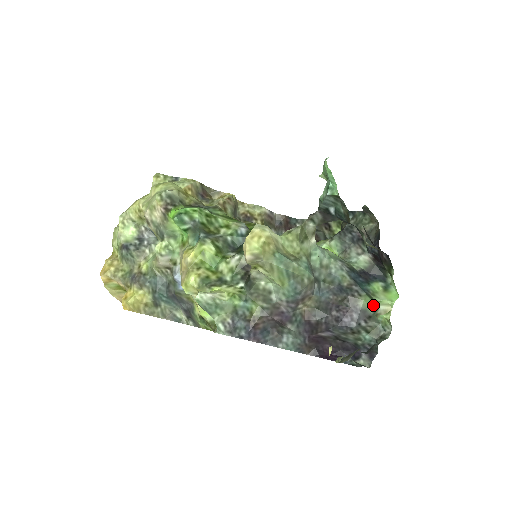
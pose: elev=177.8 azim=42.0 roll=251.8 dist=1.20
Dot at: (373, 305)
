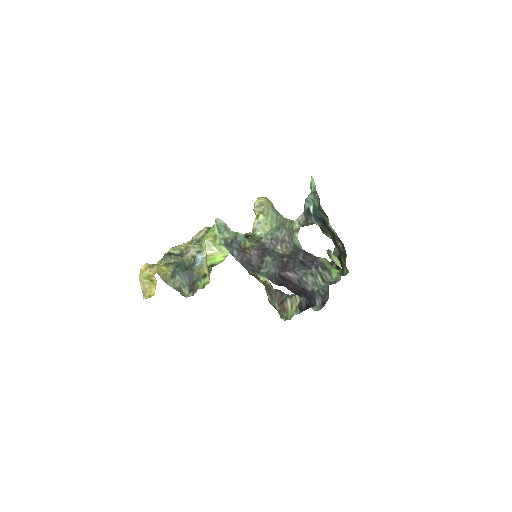
Dot at: (328, 250)
